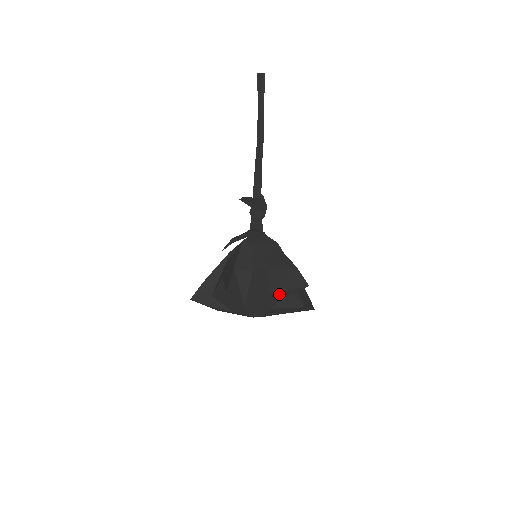
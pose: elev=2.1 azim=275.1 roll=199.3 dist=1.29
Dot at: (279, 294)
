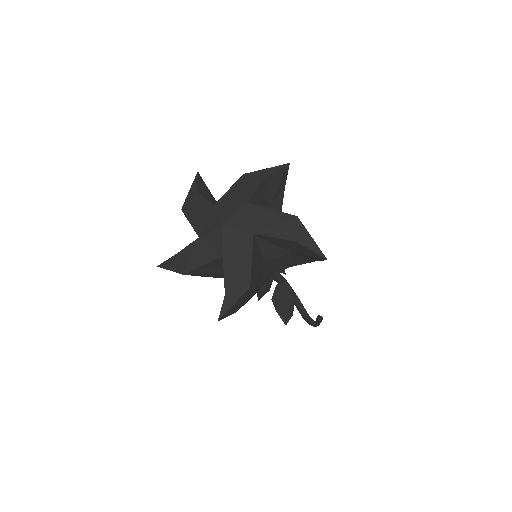
Dot at: (255, 177)
